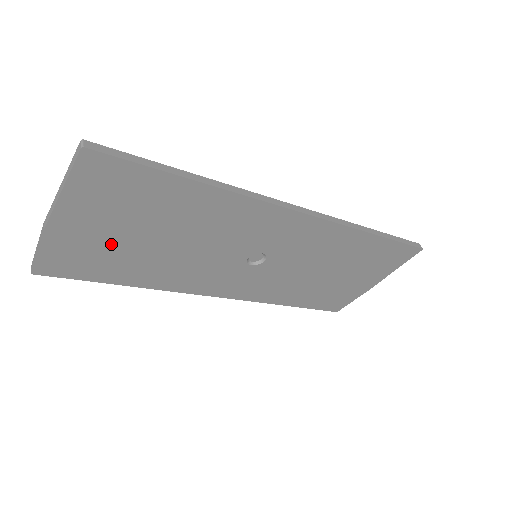
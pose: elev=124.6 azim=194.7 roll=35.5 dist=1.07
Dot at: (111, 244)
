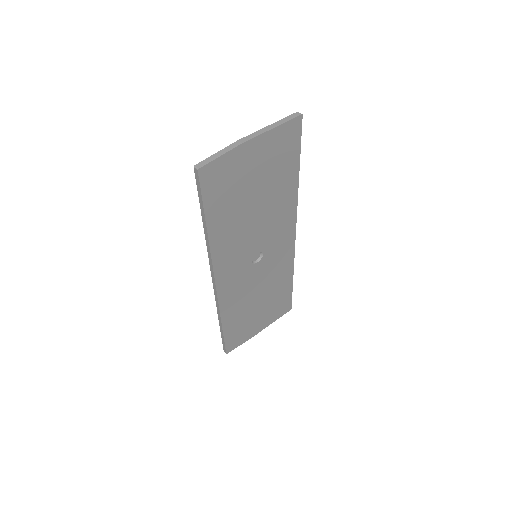
Dot at: (243, 183)
